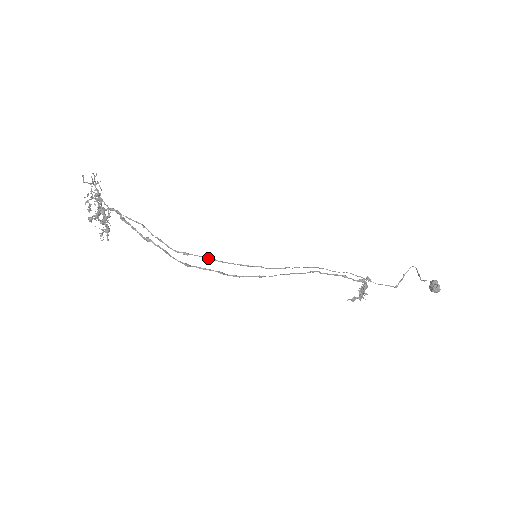
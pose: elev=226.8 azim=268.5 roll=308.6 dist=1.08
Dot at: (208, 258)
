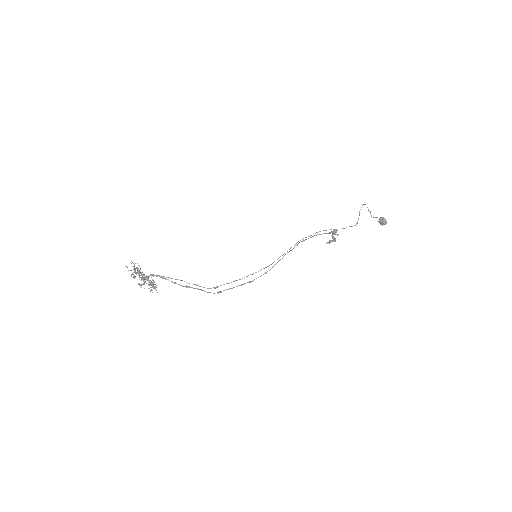
Dot at: occluded
